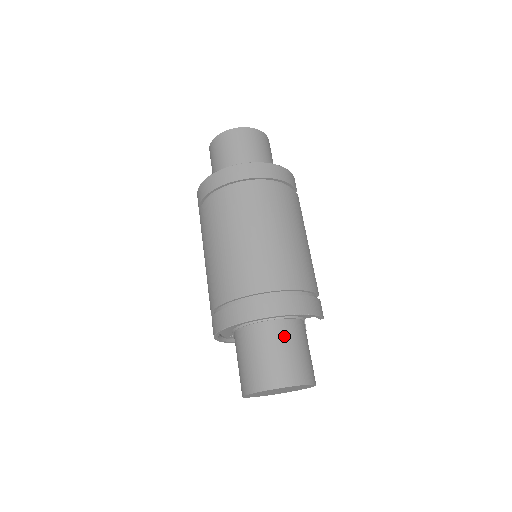
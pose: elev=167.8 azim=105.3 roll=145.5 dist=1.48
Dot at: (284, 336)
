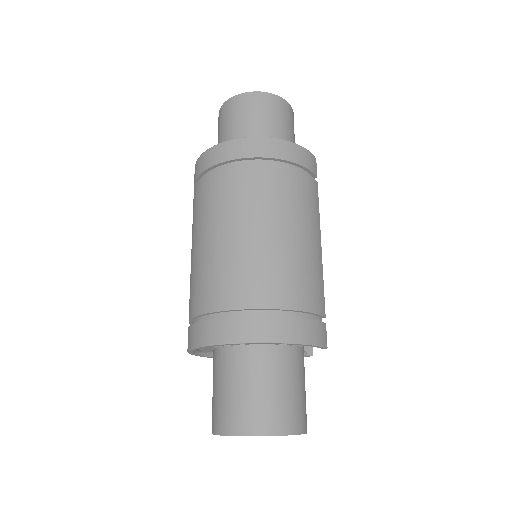
Dot at: (267, 367)
